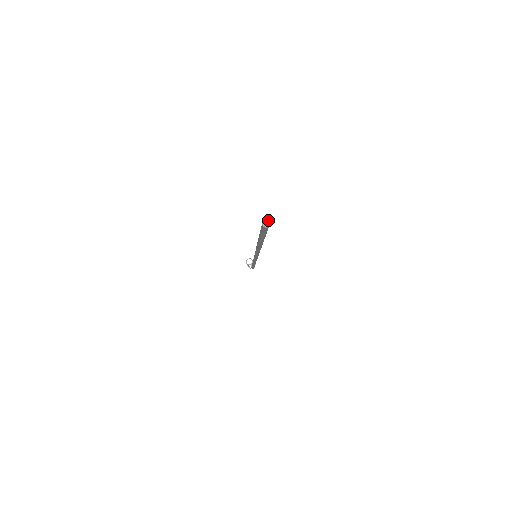
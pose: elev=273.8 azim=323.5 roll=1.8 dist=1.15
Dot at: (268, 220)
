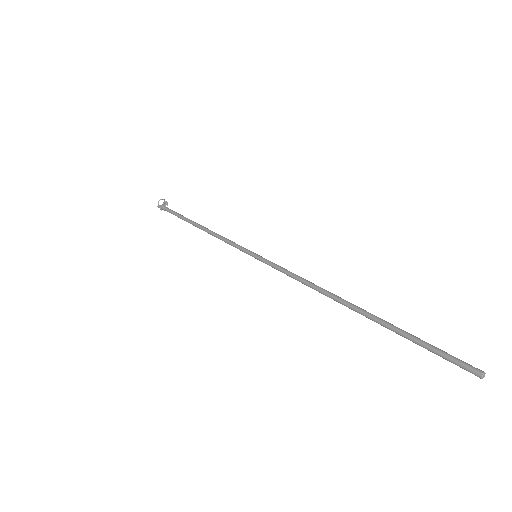
Dot at: (485, 373)
